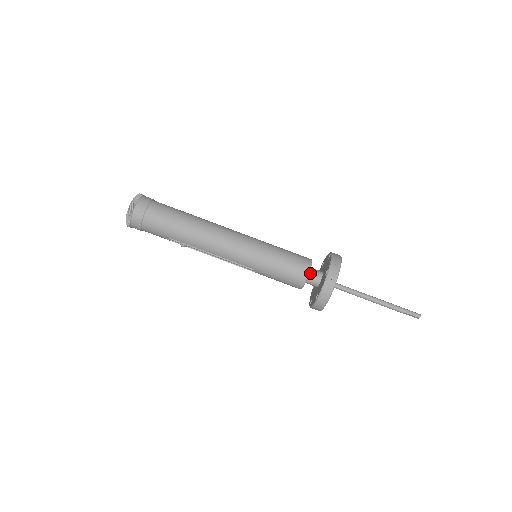
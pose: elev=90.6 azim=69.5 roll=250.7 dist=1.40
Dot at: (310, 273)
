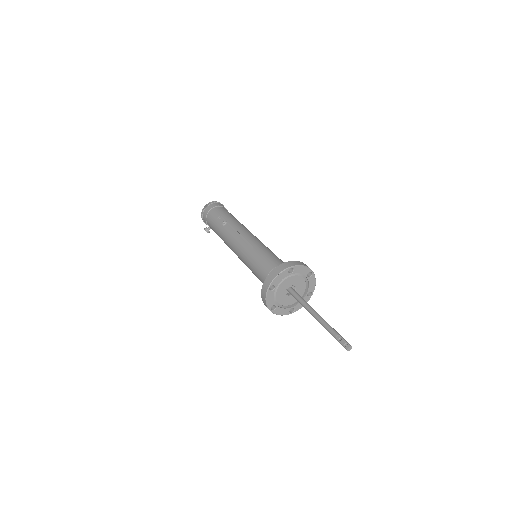
Dot at: occluded
